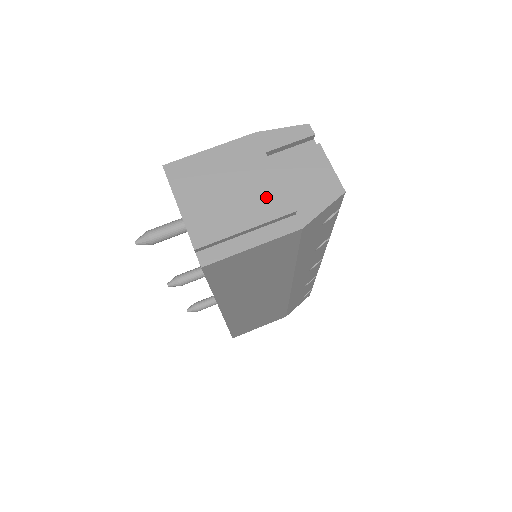
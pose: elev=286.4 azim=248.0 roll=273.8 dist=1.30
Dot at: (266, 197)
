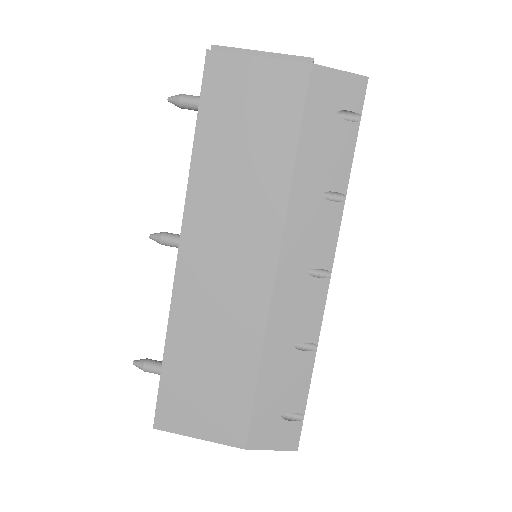
Dot at: occluded
